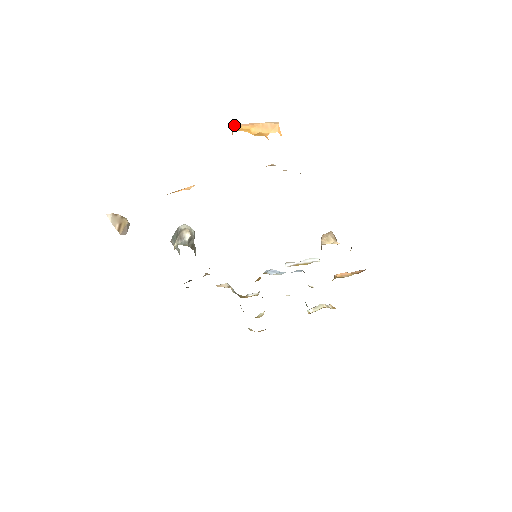
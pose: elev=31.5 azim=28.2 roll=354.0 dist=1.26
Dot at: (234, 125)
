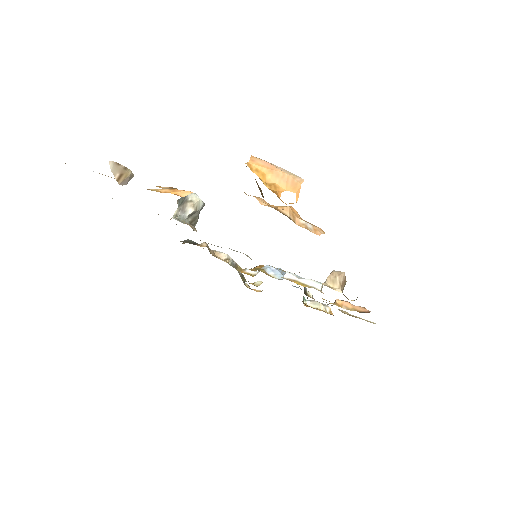
Dot at: (252, 158)
